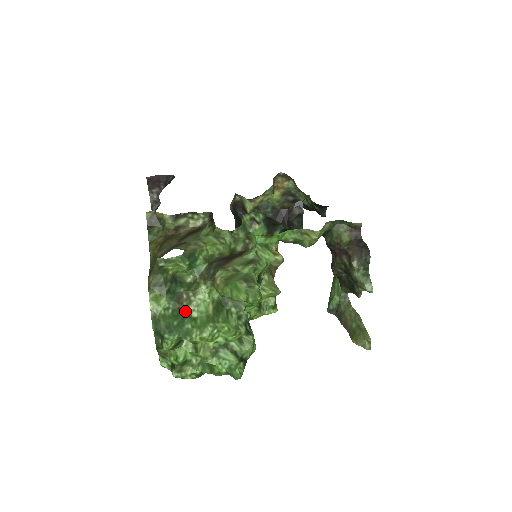
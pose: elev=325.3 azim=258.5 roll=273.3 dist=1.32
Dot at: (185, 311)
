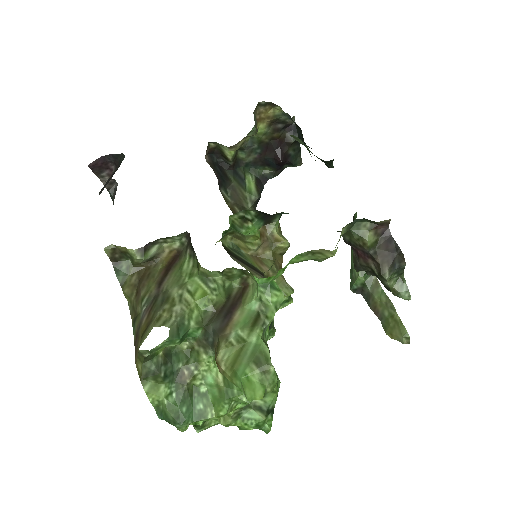
Dot at: (191, 389)
